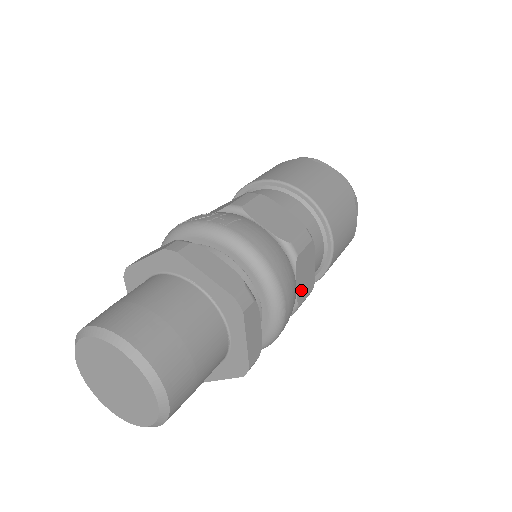
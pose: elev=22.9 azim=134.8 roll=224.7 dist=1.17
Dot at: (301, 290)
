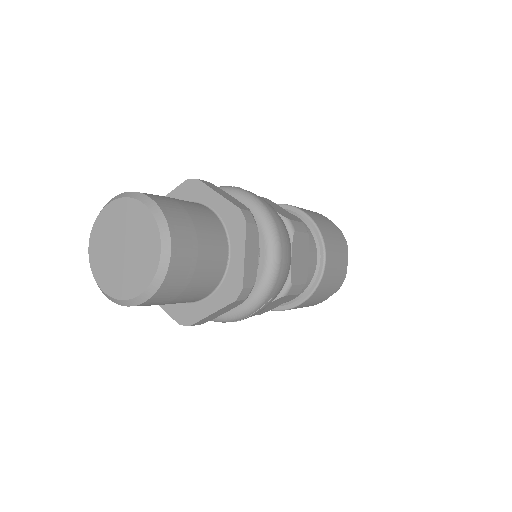
Dot at: (295, 270)
